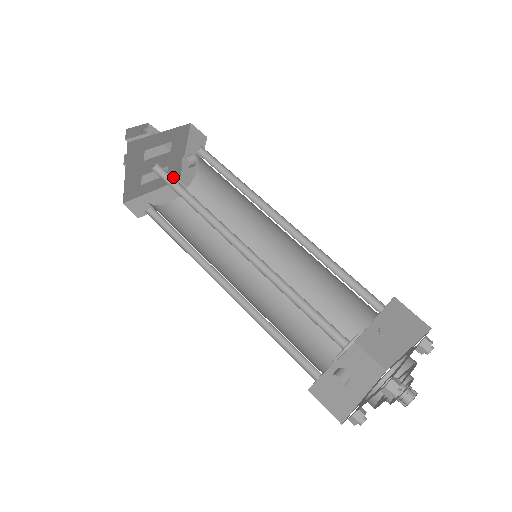
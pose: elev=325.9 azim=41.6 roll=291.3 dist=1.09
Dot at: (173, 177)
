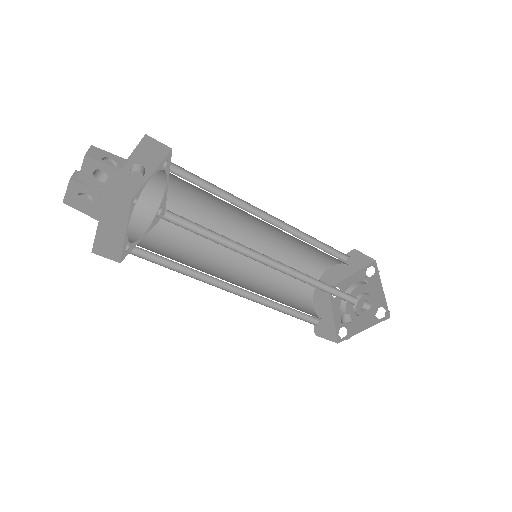
Dot at: occluded
